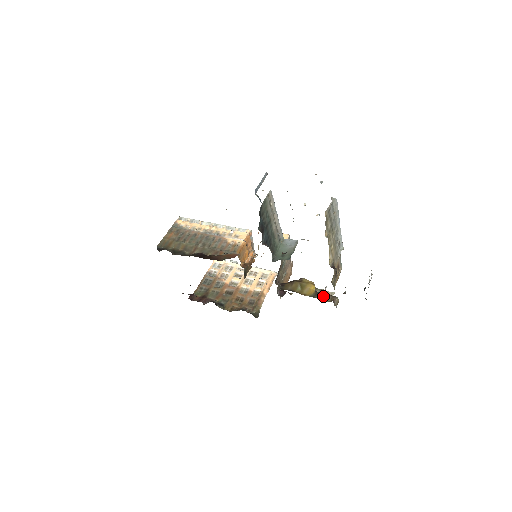
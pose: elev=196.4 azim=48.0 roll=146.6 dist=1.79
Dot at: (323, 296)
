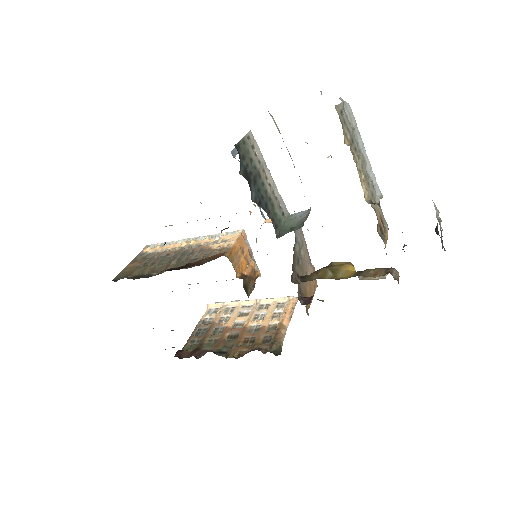
Dot at: (371, 272)
